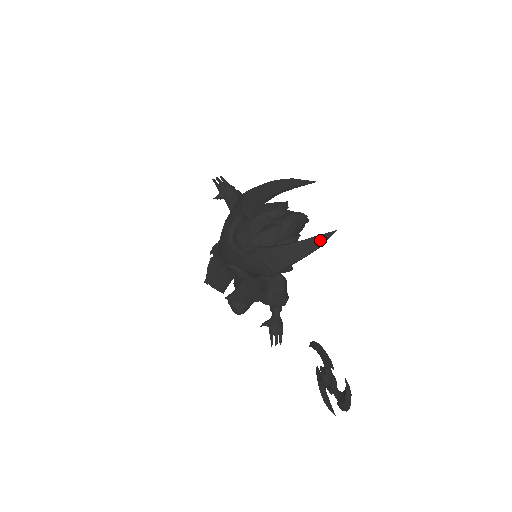
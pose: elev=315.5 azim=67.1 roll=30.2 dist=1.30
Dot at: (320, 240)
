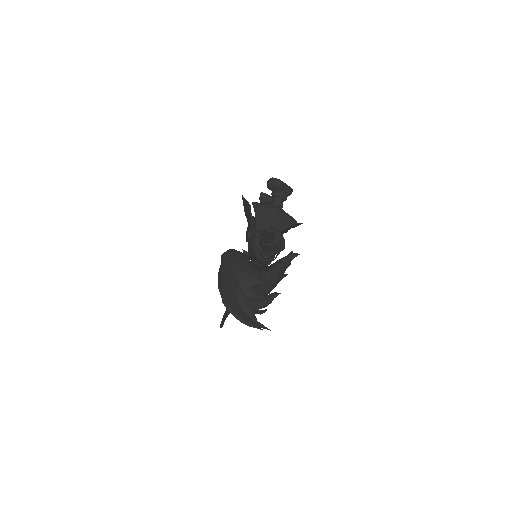
Dot at: (251, 326)
